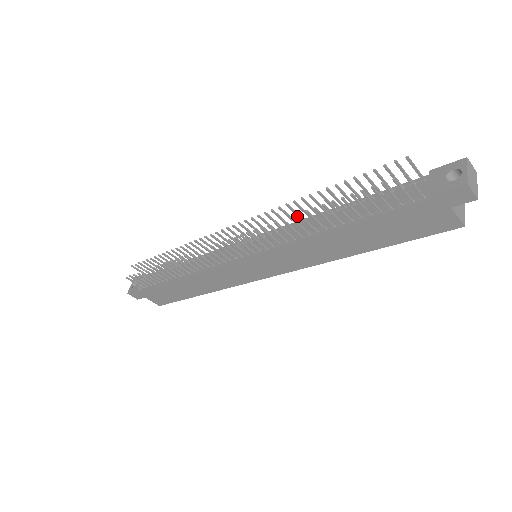
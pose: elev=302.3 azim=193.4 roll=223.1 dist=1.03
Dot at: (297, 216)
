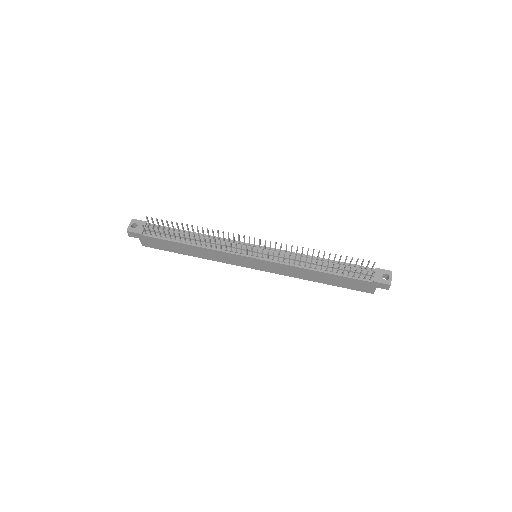
Dot at: (301, 253)
